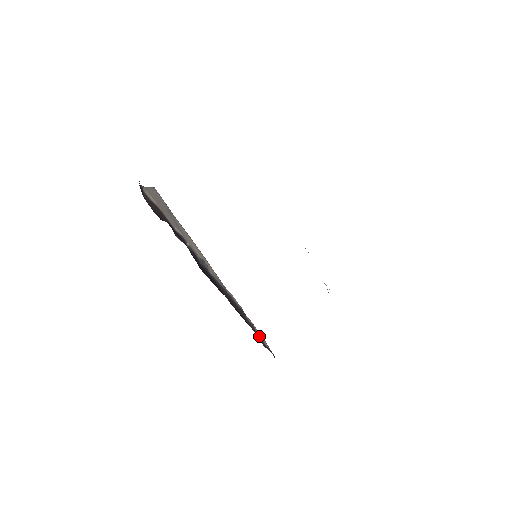
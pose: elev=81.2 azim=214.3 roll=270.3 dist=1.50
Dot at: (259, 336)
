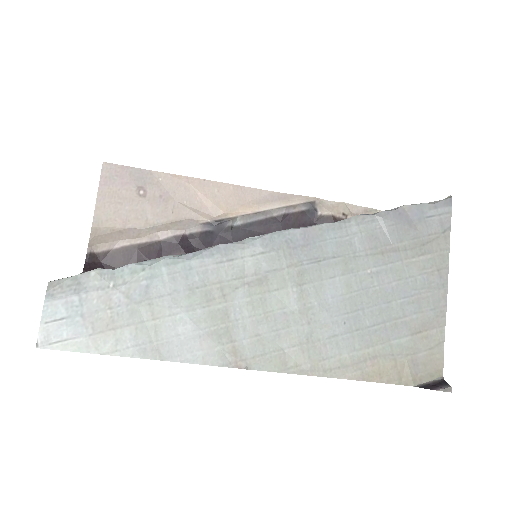
Dot at: occluded
